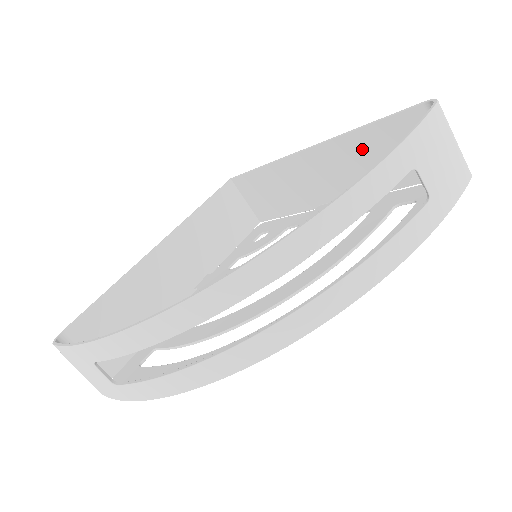
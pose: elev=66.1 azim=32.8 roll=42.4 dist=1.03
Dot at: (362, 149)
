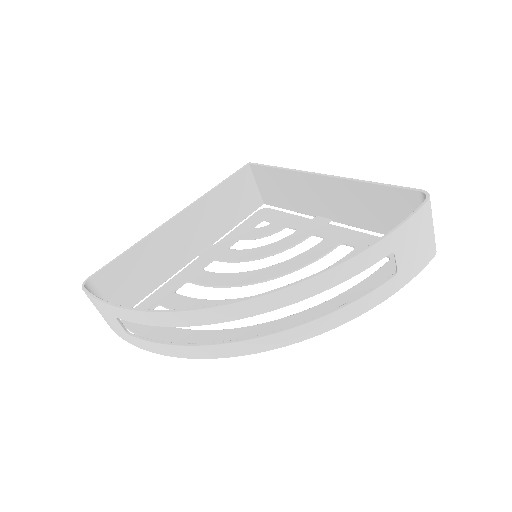
Dot at: (364, 196)
